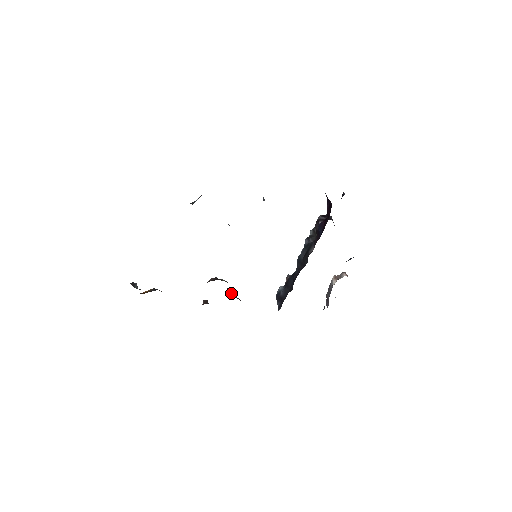
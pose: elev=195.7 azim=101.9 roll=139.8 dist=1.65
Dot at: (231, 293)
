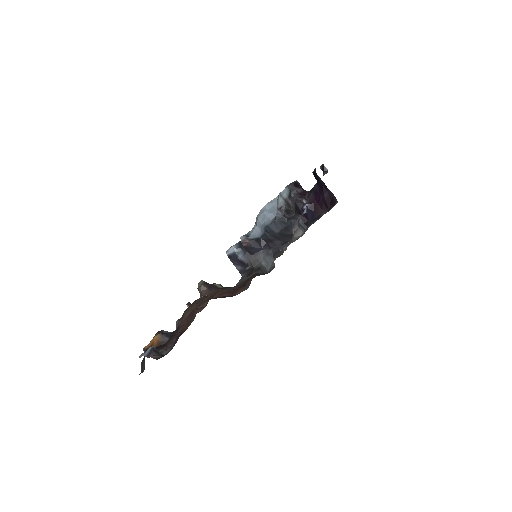
Dot at: occluded
